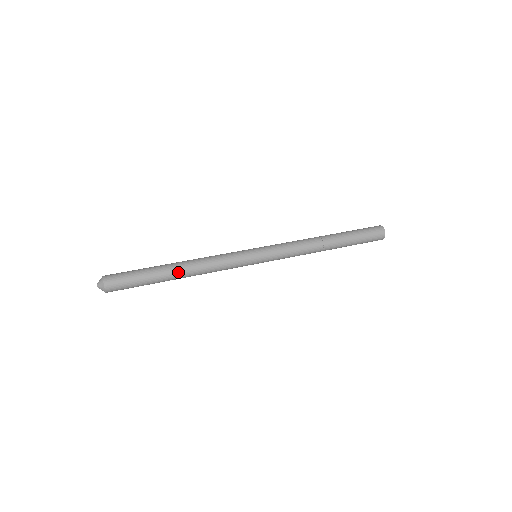
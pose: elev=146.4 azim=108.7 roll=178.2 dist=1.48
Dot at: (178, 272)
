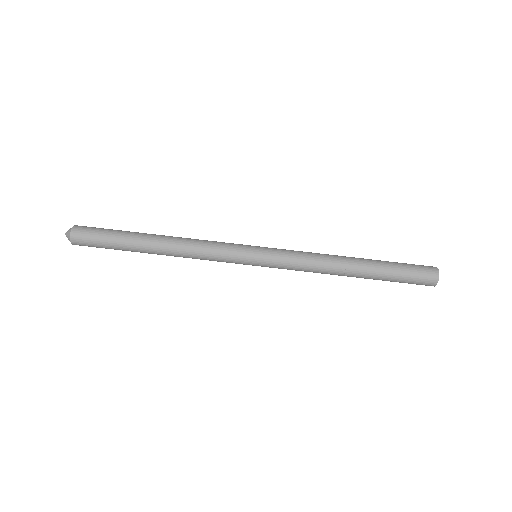
Dot at: (155, 246)
